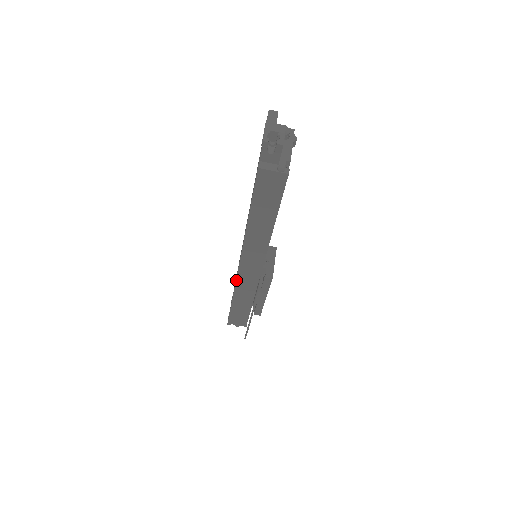
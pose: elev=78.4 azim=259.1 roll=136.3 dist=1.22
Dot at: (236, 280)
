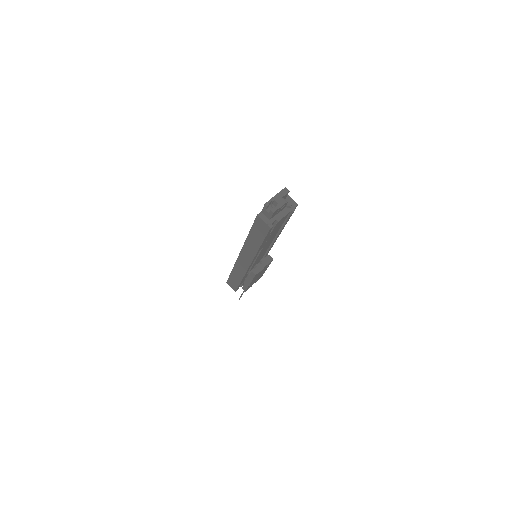
Dot at: (236, 262)
